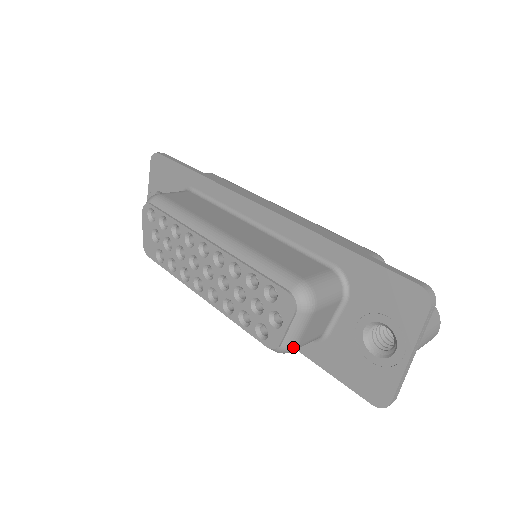
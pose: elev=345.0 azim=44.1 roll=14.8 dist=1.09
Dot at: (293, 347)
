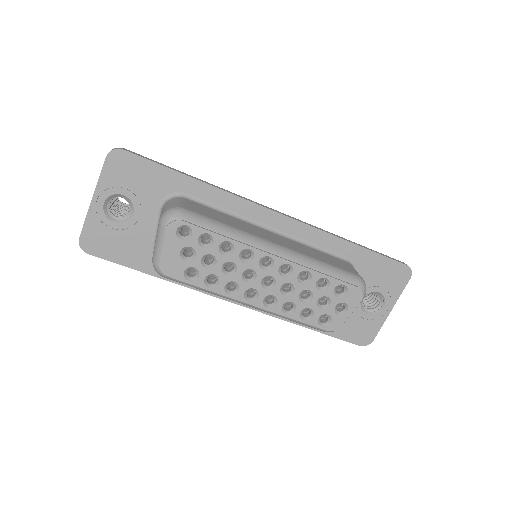
Dot at: occluded
